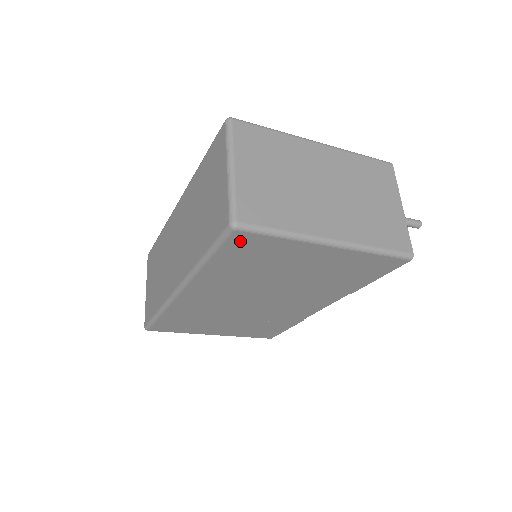
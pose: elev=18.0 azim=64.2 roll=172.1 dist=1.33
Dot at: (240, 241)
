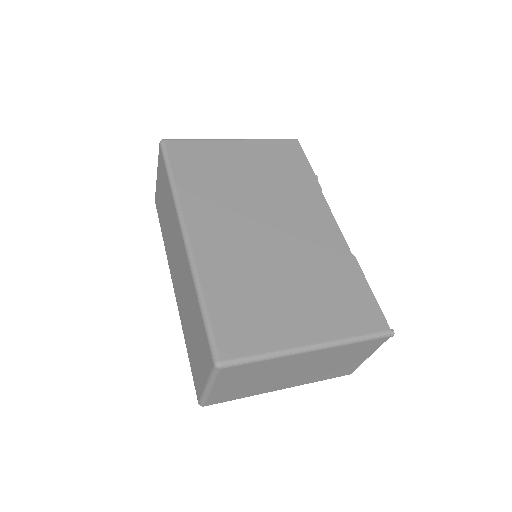
Dot at: occluded
